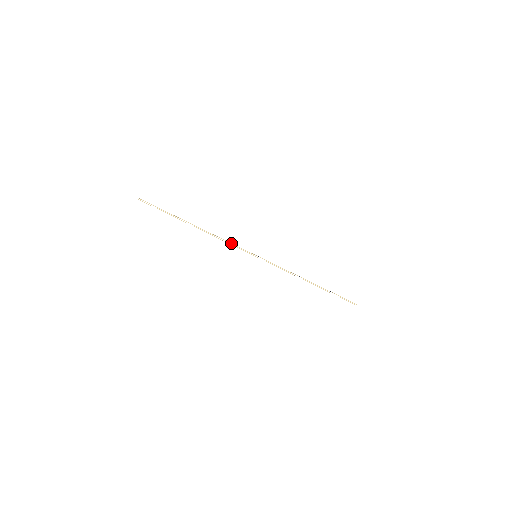
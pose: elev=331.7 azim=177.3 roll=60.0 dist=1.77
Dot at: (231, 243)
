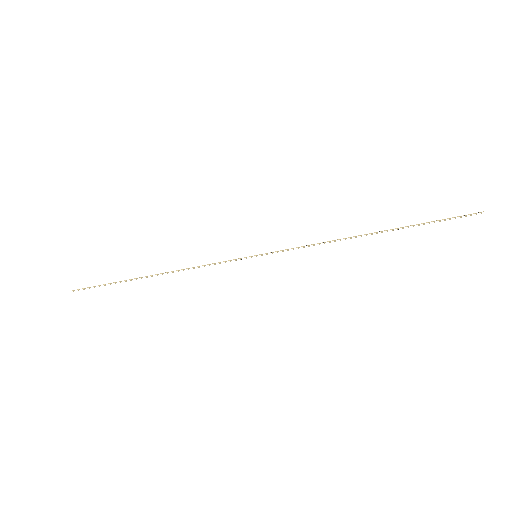
Dot at: (210, 264)
